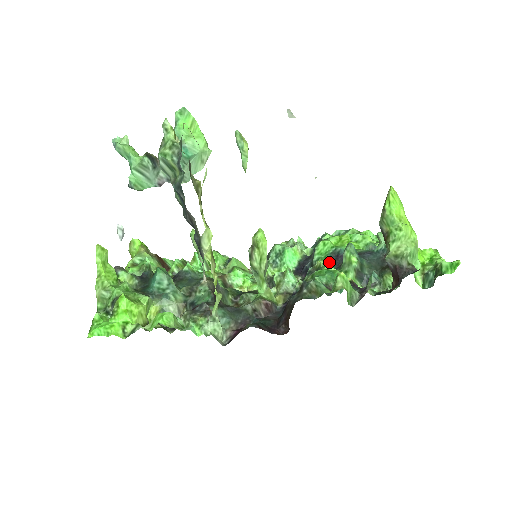
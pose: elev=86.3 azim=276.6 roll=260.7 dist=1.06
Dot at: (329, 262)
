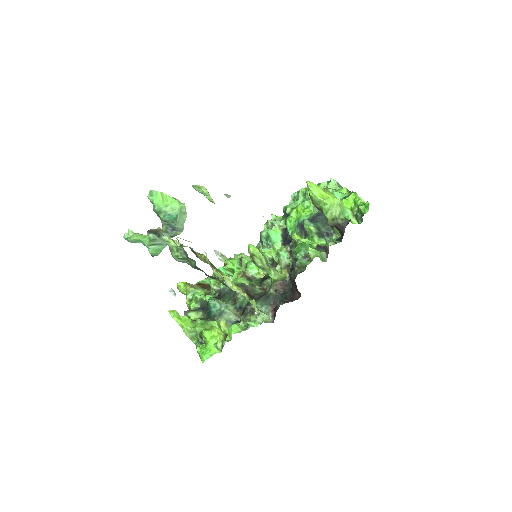
Dot at: (299, 233)
